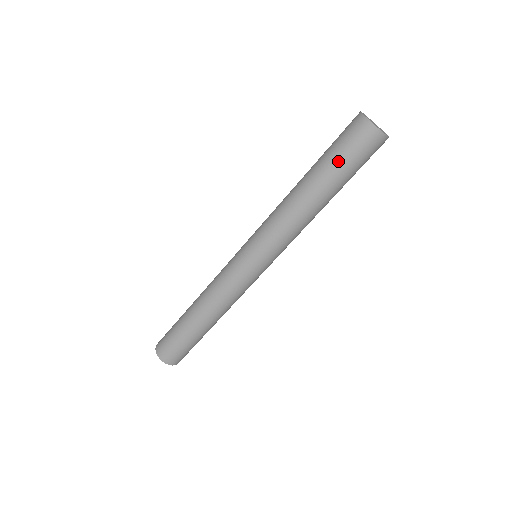
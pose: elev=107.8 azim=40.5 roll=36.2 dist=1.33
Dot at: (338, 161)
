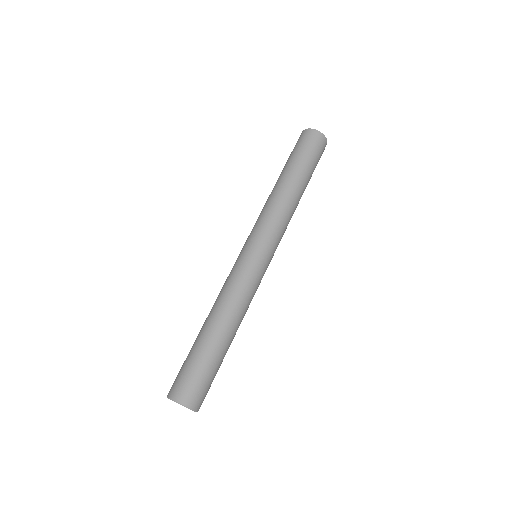
Dot at: (306, 159)
